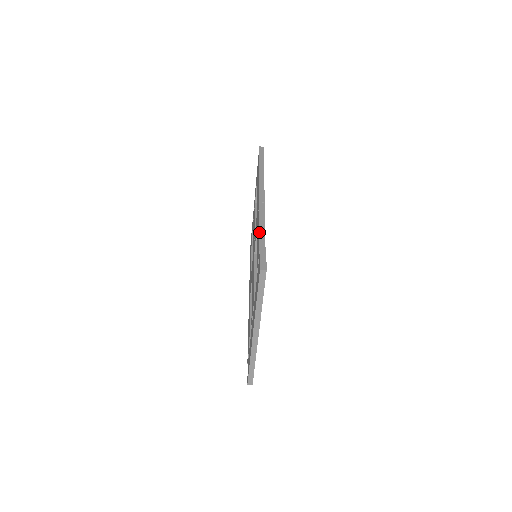
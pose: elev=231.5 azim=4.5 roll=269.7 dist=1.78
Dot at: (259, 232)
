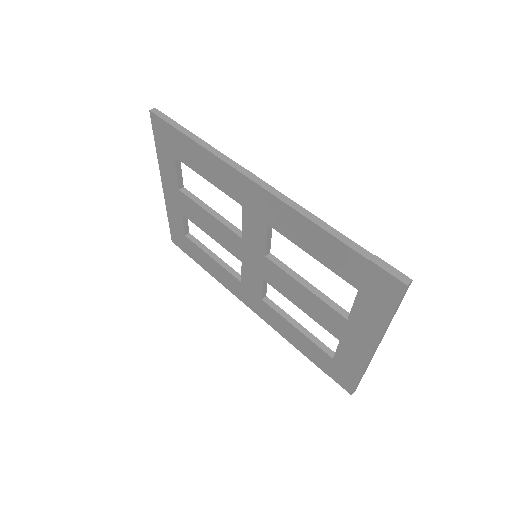
Dot at: (332, 235)
